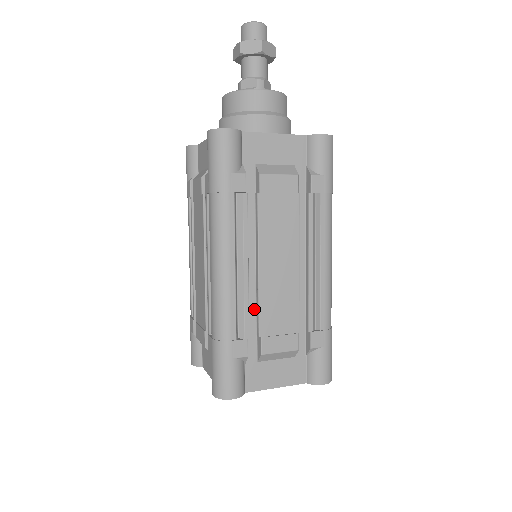
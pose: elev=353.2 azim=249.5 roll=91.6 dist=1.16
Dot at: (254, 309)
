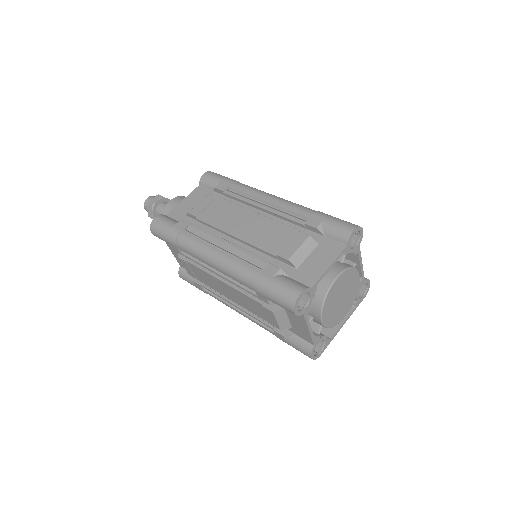
Dot at: occluded
